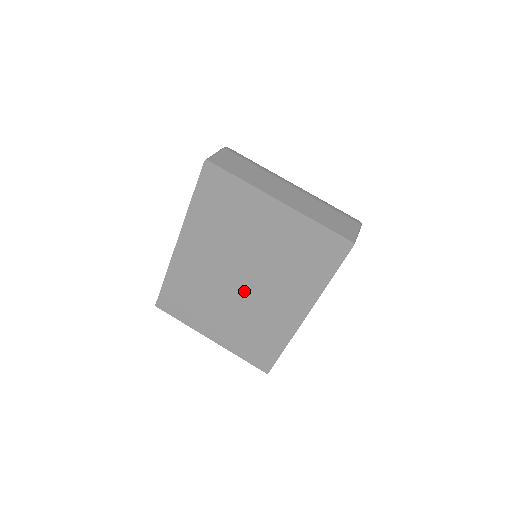
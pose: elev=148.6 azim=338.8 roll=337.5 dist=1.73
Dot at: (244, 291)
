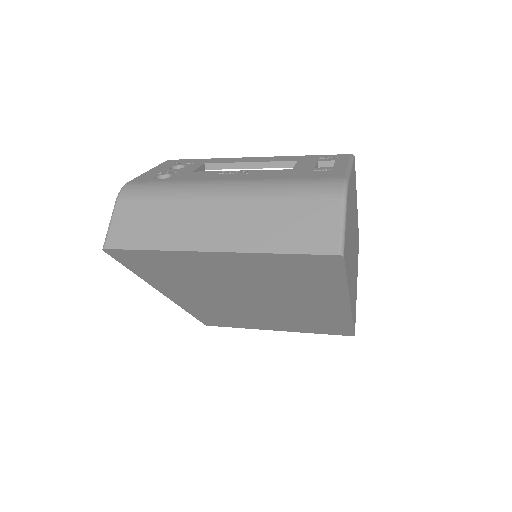
Dot at: (267, 306)
